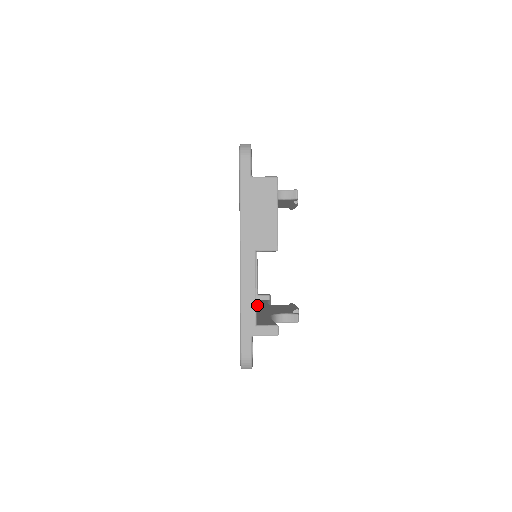
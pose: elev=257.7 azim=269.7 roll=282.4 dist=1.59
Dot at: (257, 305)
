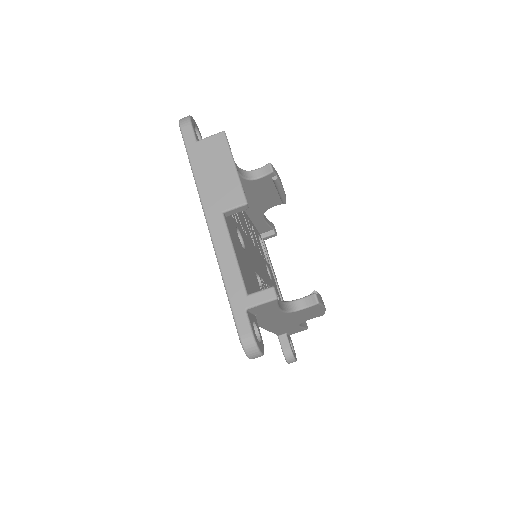
Dot at: occluded
